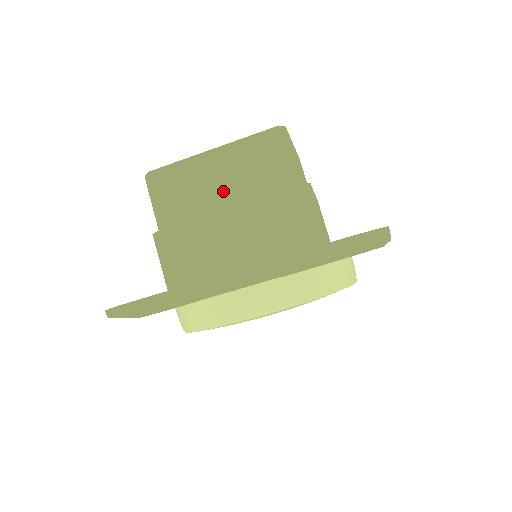
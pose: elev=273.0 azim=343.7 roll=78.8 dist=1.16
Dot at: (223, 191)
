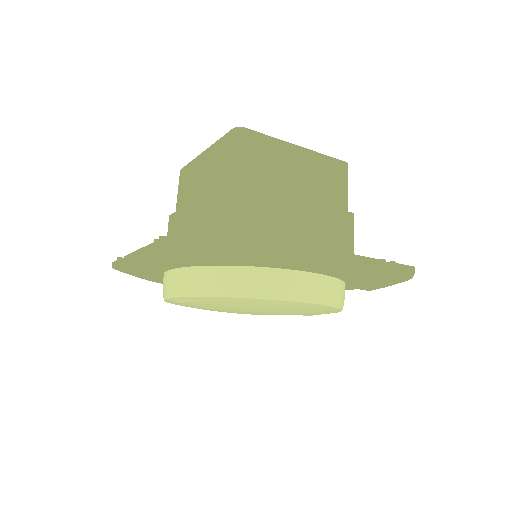
Dot at: (299, 184)
